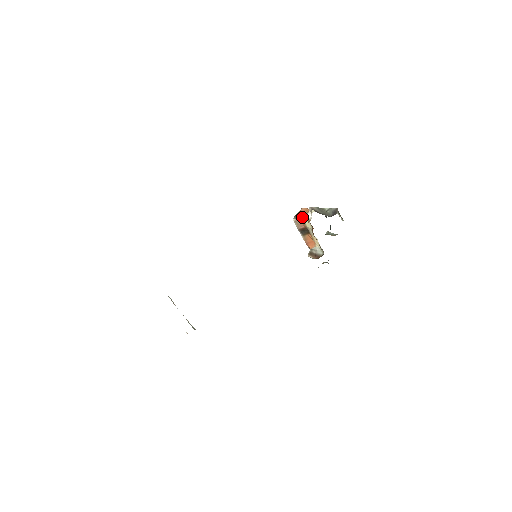
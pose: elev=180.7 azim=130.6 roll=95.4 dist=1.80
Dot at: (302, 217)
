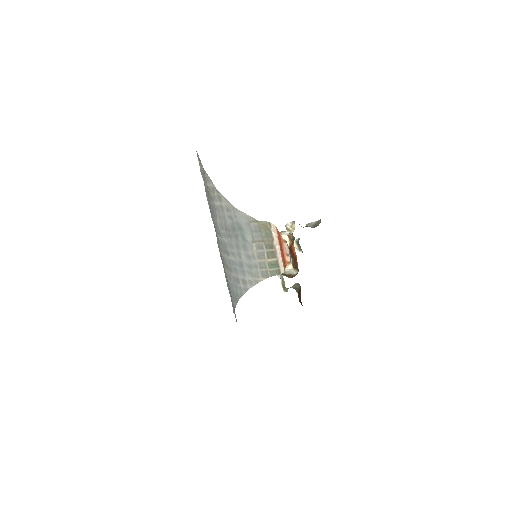
Dot at: occluded
